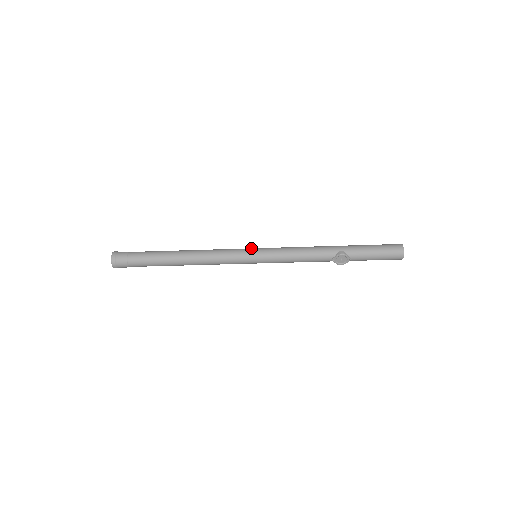
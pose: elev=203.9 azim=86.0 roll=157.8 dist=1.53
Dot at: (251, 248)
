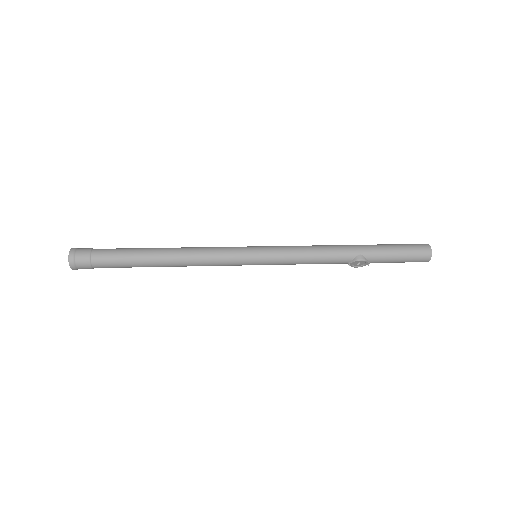
Dot at: (250, 247)
